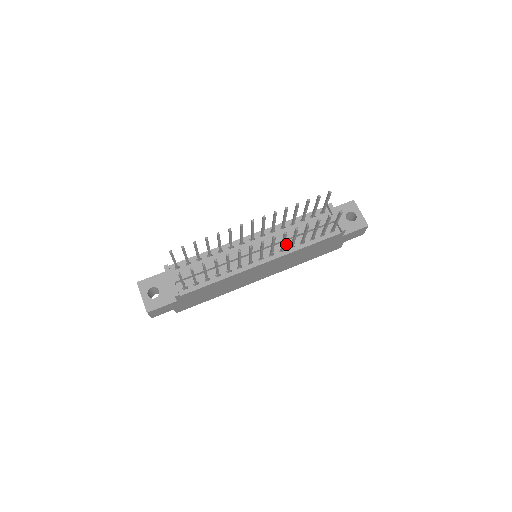
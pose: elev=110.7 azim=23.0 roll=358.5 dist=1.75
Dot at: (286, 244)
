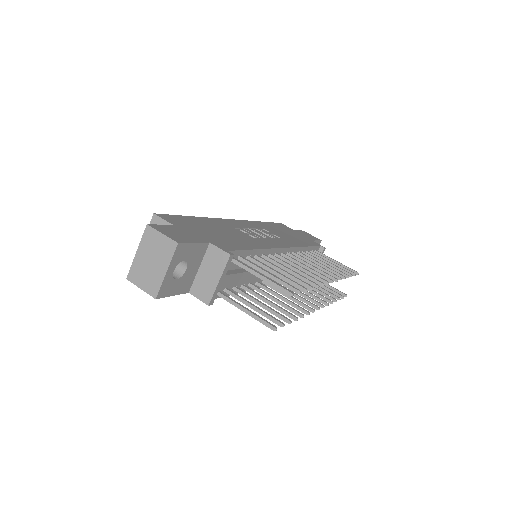
Dot at: occluded
